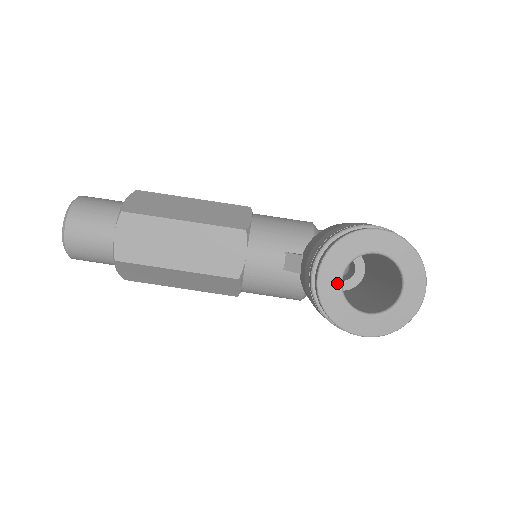
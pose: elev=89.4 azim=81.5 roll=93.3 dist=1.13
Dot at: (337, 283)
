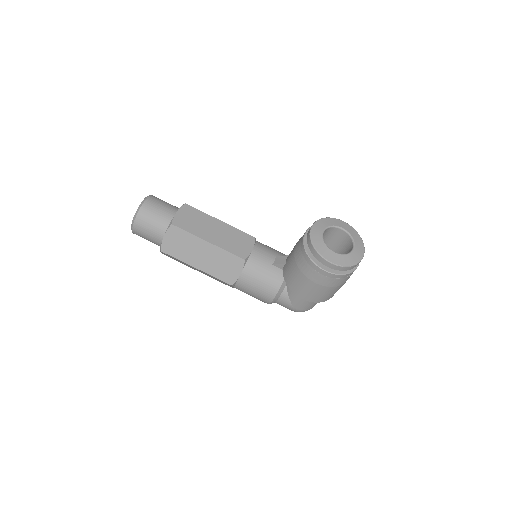
Dot at: (321, 233)
